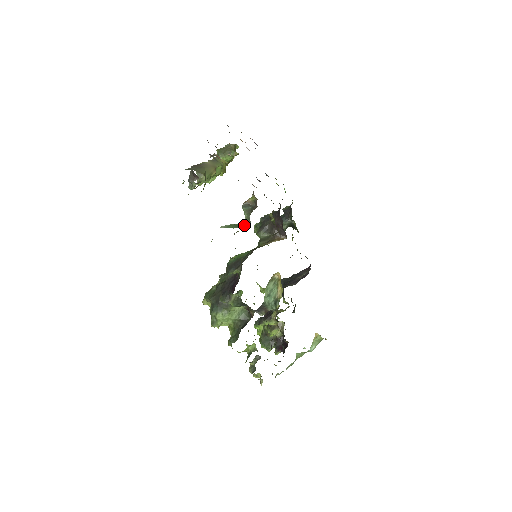
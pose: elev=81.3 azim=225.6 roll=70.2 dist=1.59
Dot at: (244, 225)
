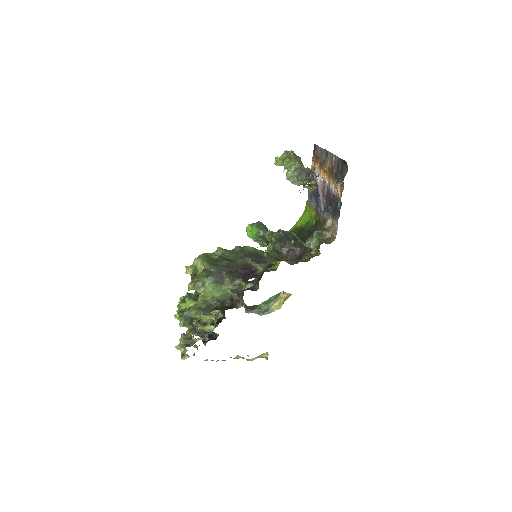
Dot at: (308, 246)
